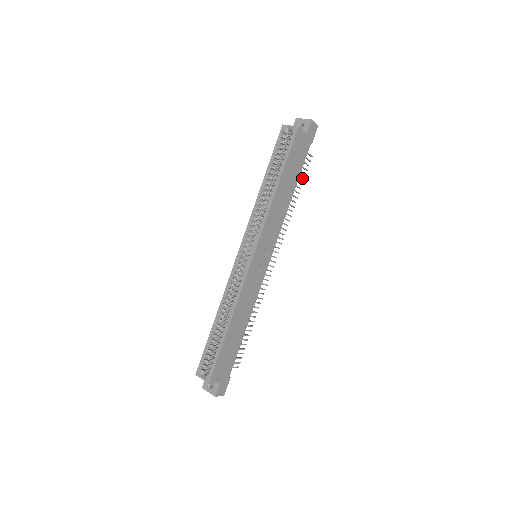
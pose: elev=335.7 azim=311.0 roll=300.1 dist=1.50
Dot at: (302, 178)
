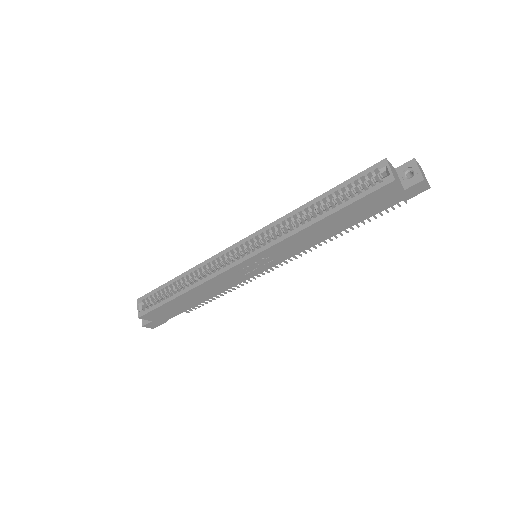
Dot at: (374, 216)
